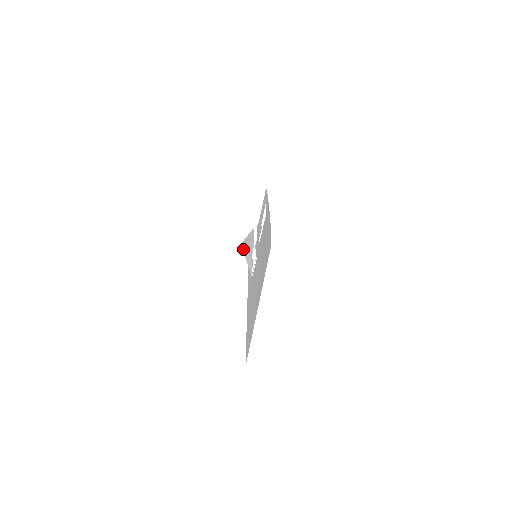
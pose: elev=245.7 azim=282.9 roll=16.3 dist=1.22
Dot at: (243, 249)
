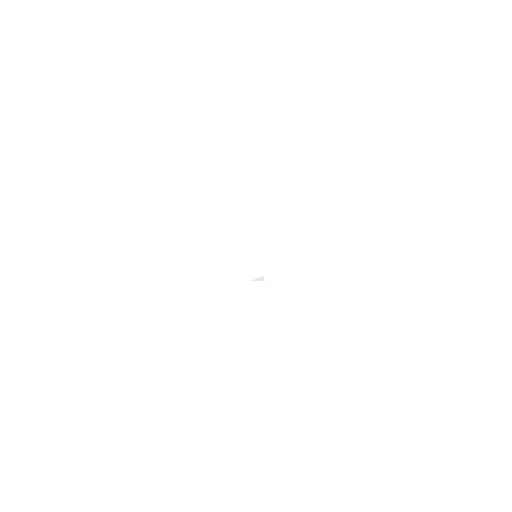
Dot at: occluded
